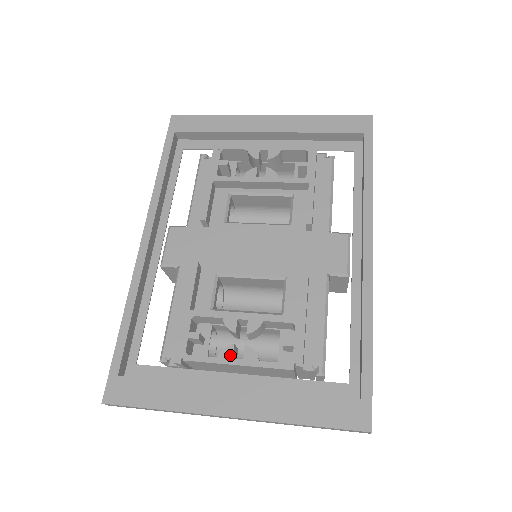
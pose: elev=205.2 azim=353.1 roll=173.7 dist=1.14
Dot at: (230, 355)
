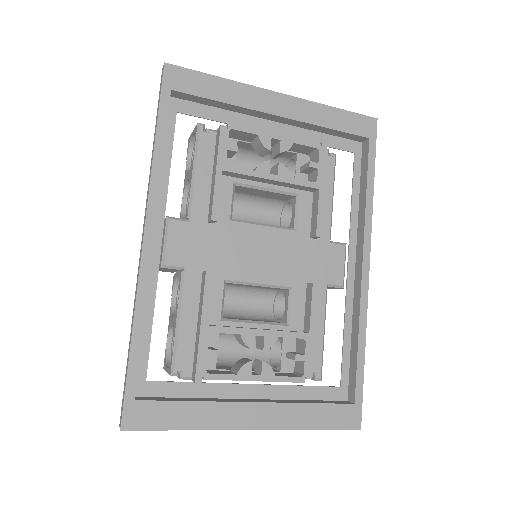
Dot at: (249, 372)
